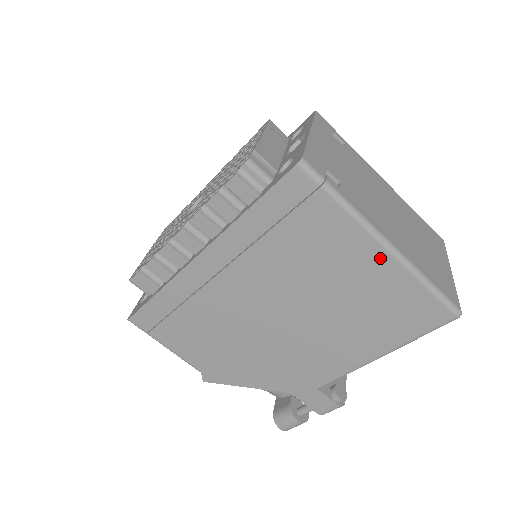
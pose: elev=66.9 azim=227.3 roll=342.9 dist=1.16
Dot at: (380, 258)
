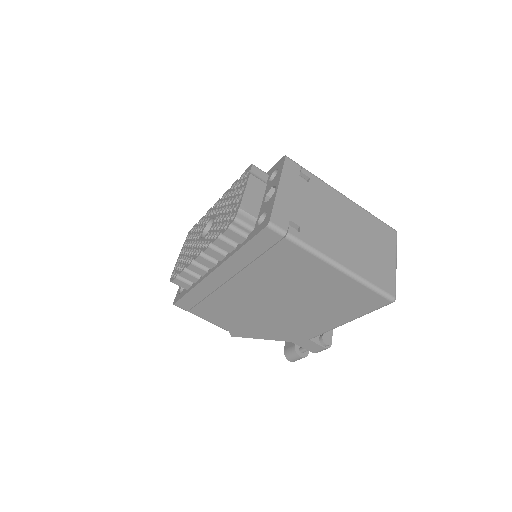
Dot at: (333, 273)
